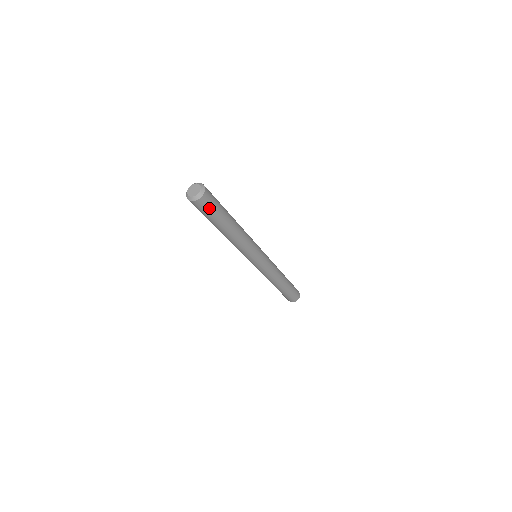
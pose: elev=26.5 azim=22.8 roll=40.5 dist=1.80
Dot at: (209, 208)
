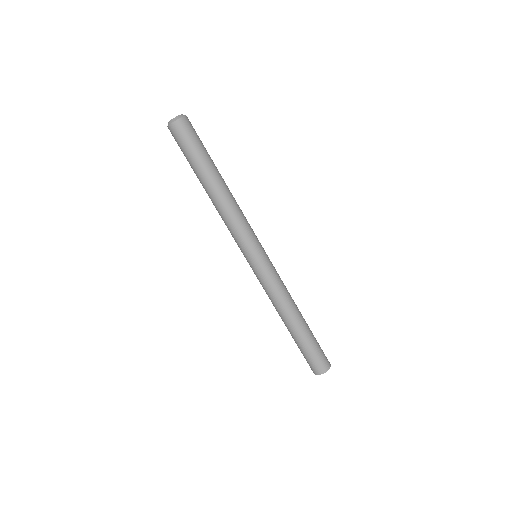
Dot at: (187, 139)
